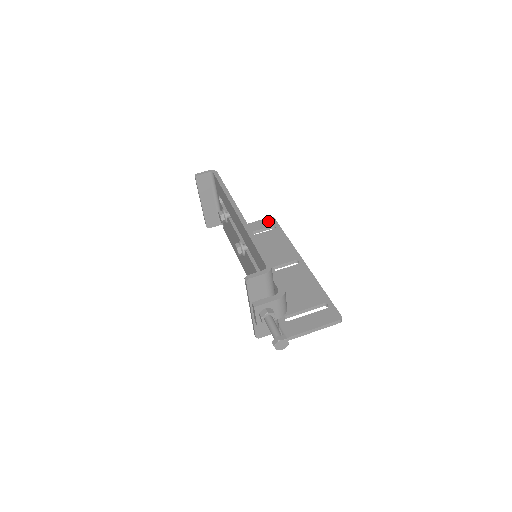
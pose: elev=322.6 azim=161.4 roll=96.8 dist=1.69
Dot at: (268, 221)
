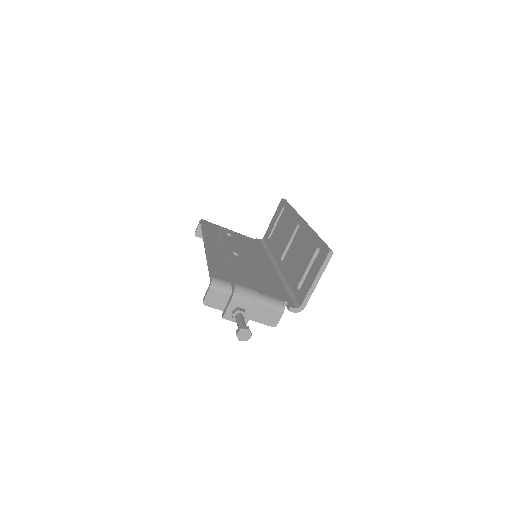
Dot at: (280, 206)
